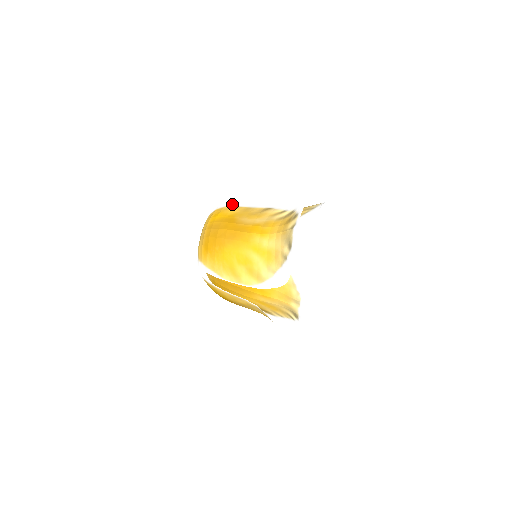
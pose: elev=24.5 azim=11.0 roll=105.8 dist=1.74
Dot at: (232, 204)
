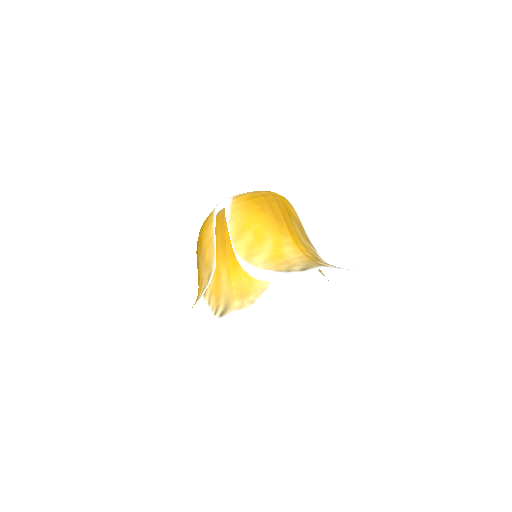
Dot at: occluded
